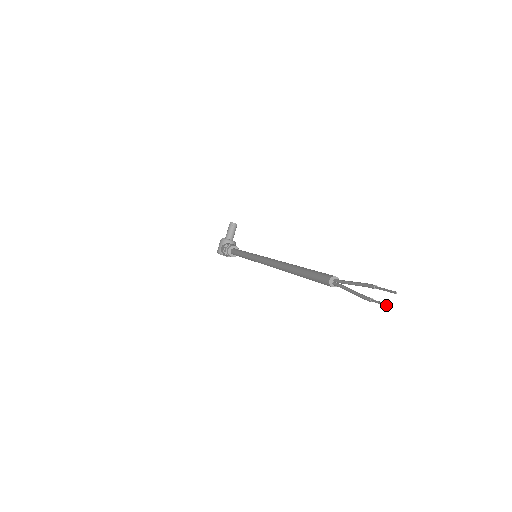
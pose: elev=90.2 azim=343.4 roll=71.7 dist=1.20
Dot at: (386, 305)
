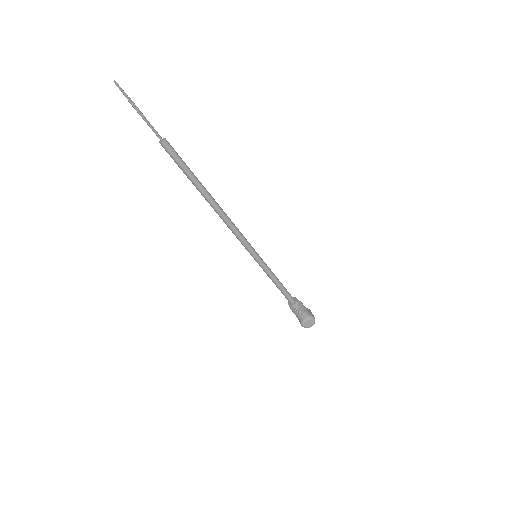
Dot at: occluded
